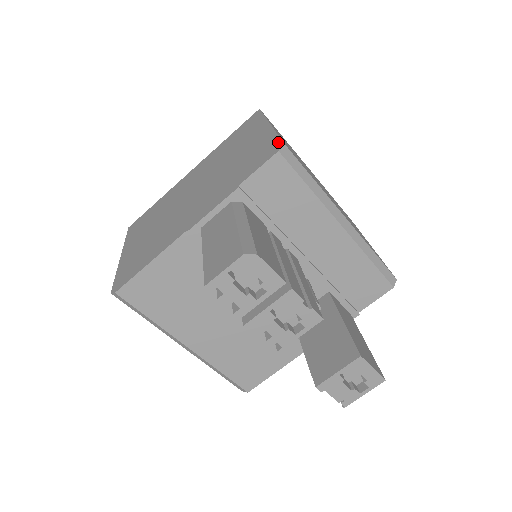
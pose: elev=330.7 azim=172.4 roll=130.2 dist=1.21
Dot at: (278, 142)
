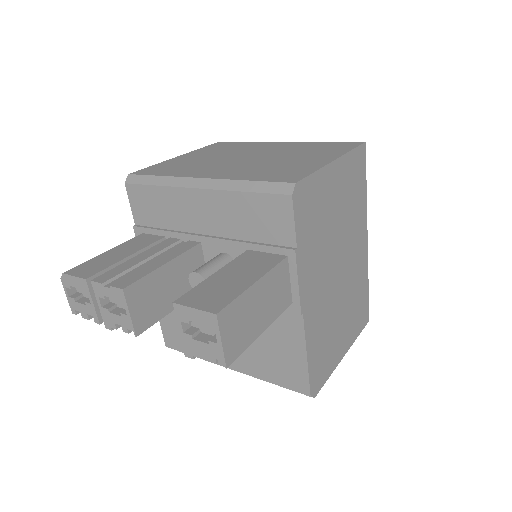
Dot at: occluded
